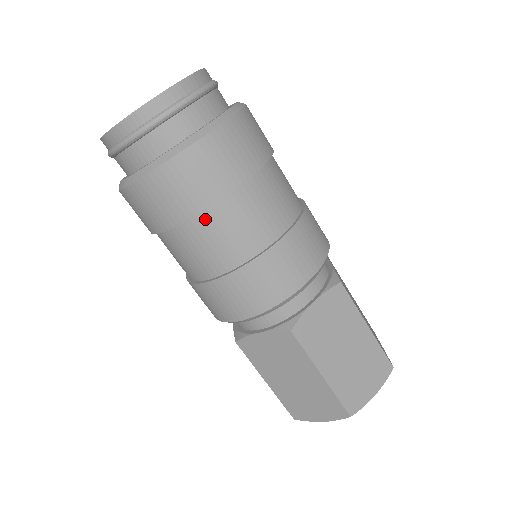
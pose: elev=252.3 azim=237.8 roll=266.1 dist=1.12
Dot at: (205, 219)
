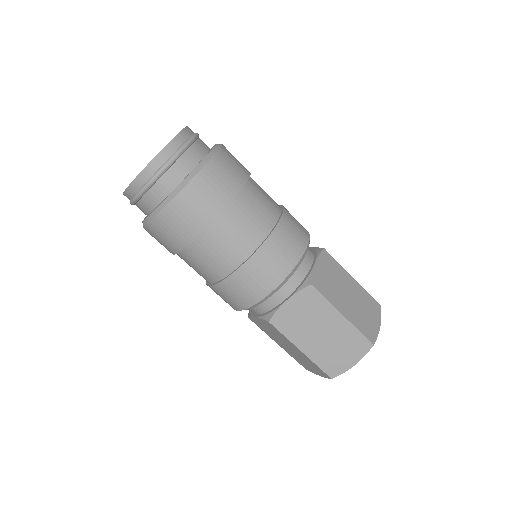
Dot at: (229, 214)
